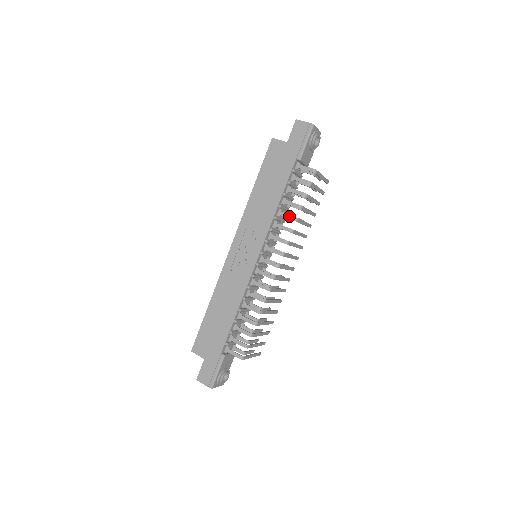
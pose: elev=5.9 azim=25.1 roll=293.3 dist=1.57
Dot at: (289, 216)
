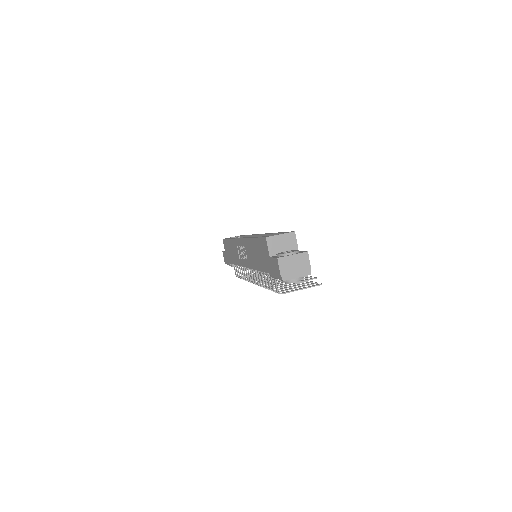
Dot at: (262, 281)
